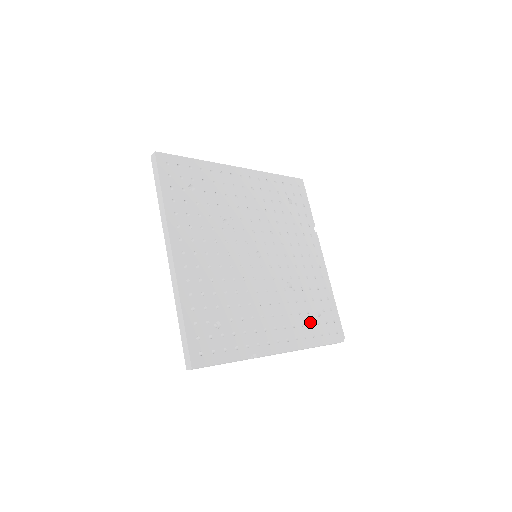
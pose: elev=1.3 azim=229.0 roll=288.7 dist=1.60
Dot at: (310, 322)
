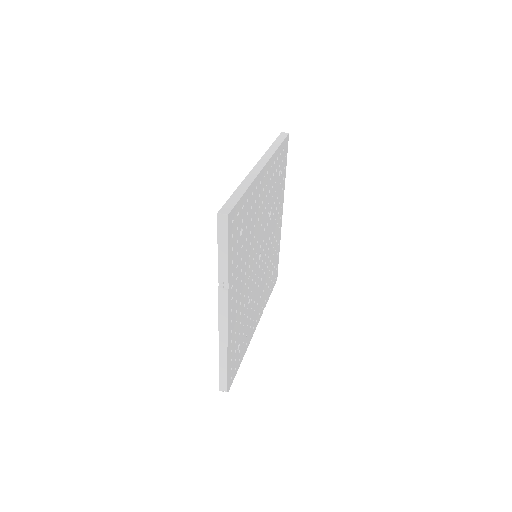
Dot at: (236, 340)
